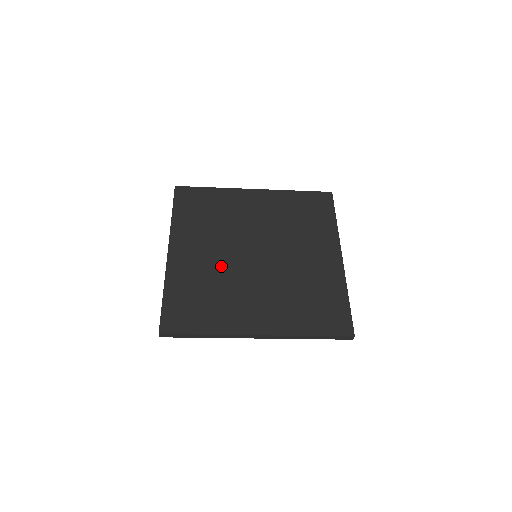
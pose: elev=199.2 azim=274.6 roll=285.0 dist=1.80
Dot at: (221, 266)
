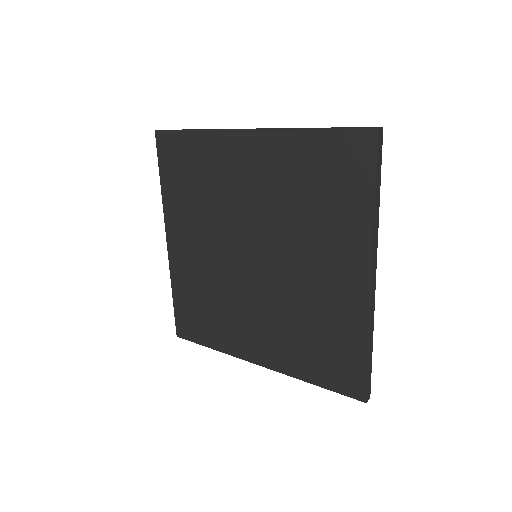
Dot at: (217, 270)
